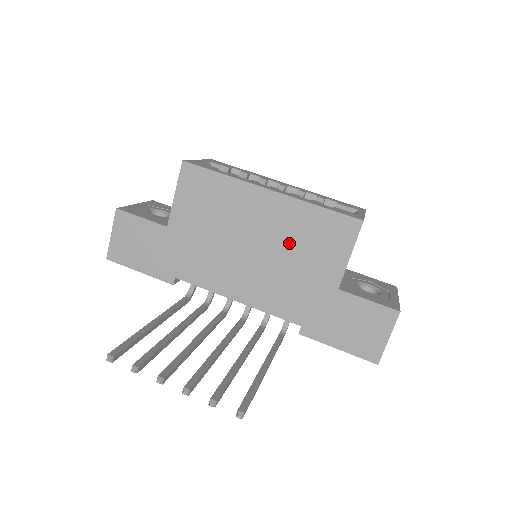
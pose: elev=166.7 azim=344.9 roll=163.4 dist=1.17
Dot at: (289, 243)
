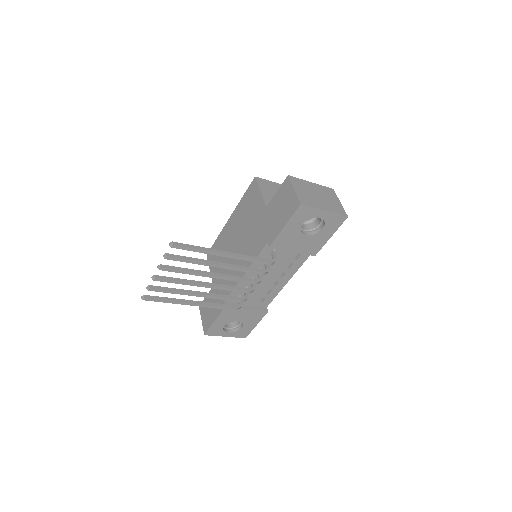
Dot at: (244, 223)
